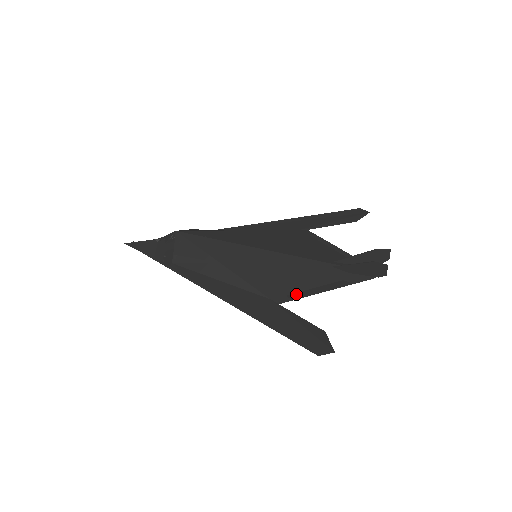
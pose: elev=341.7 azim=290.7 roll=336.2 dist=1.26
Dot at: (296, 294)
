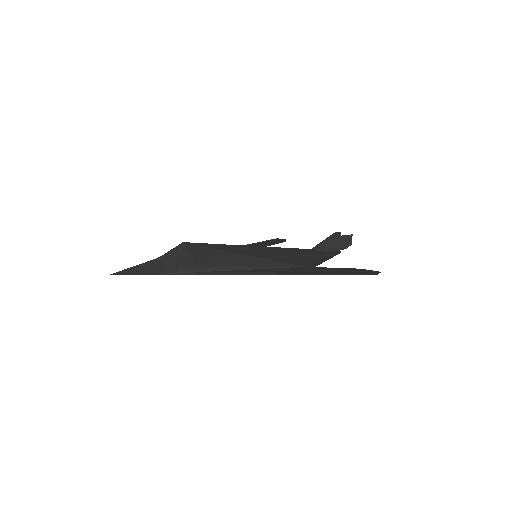
Dot at: (314, 263)
